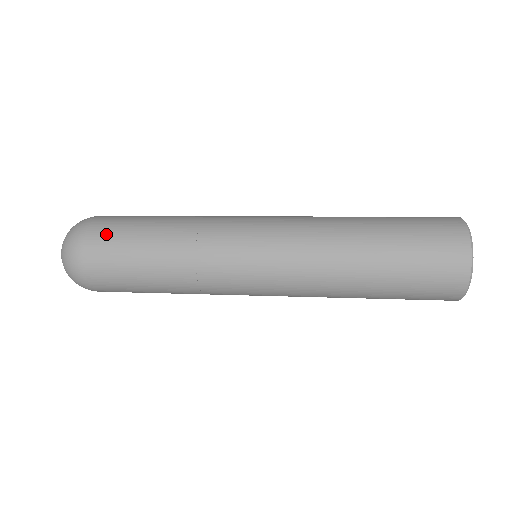
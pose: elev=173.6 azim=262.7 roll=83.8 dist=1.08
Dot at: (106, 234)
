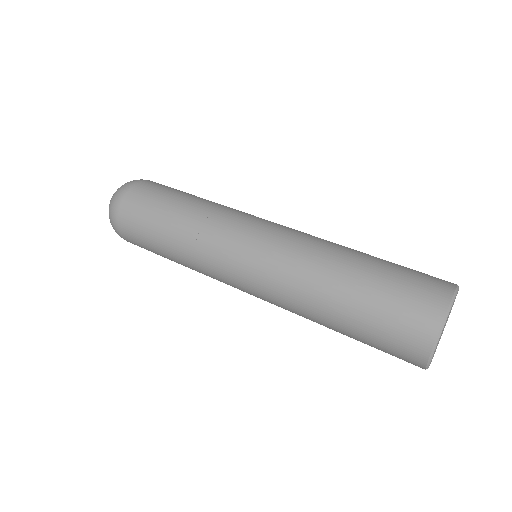
Dot at: (131, 227)
